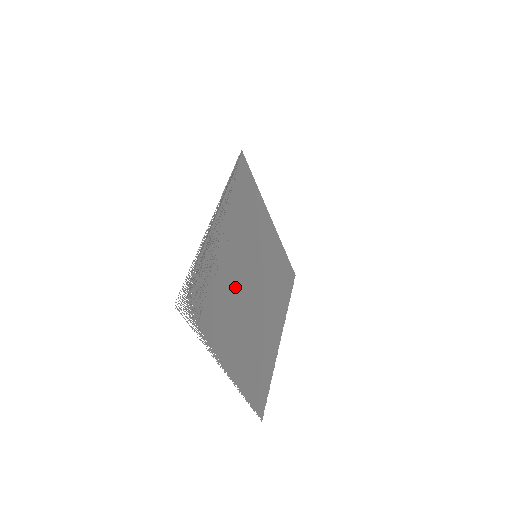
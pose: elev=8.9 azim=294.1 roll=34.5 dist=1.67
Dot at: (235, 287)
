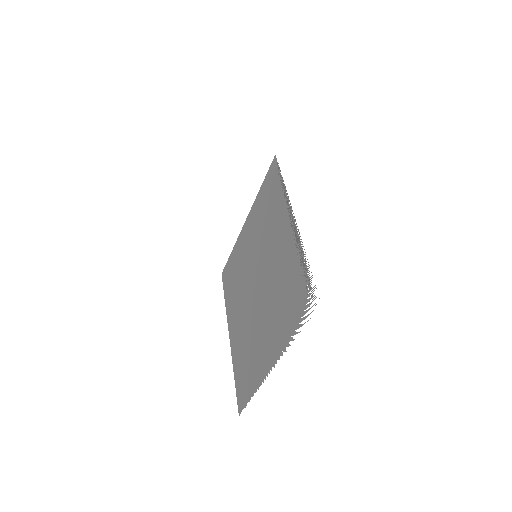
Dot at: (271, 286)
